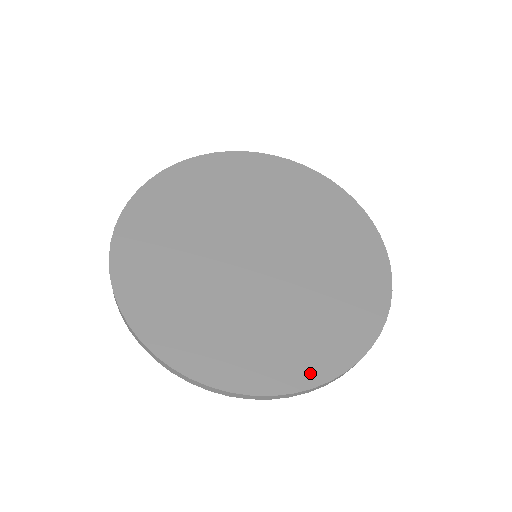
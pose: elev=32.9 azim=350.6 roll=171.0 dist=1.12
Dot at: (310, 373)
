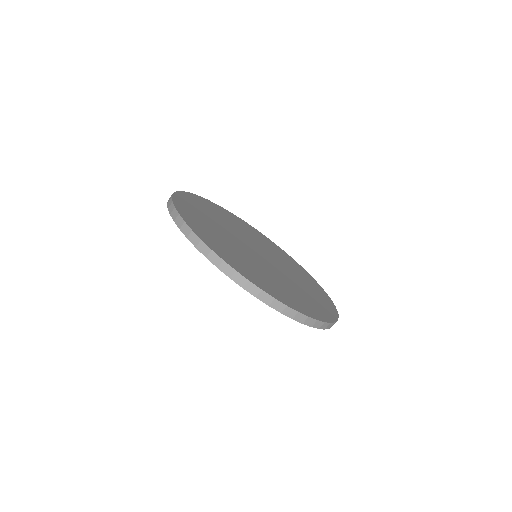
Dot at: (230, 261)
